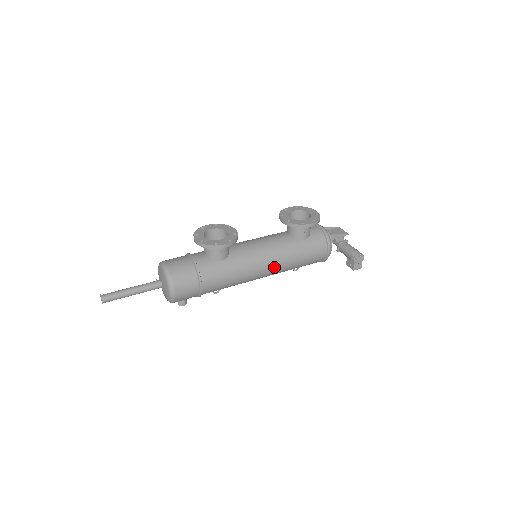
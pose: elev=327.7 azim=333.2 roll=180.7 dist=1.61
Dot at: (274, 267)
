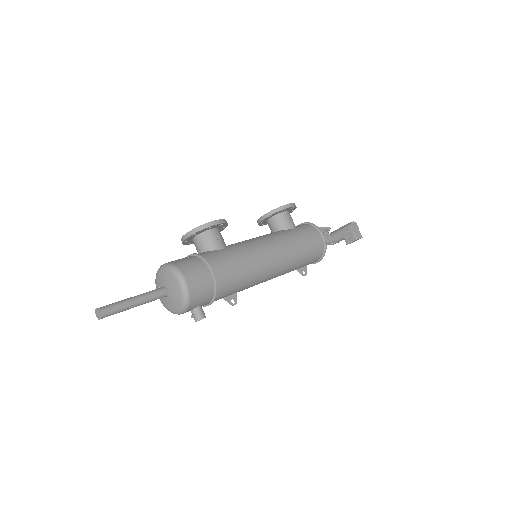
Dot at: (279, 251)
